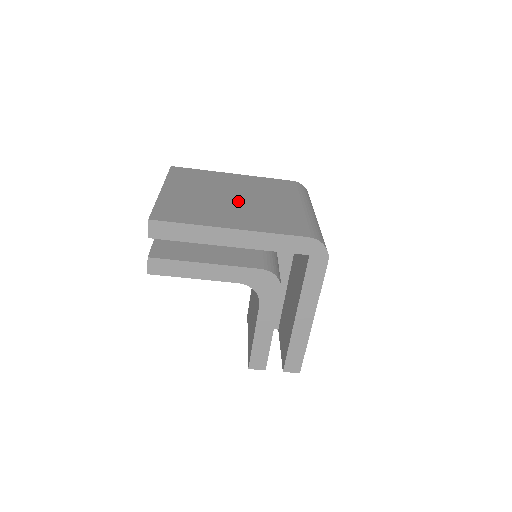
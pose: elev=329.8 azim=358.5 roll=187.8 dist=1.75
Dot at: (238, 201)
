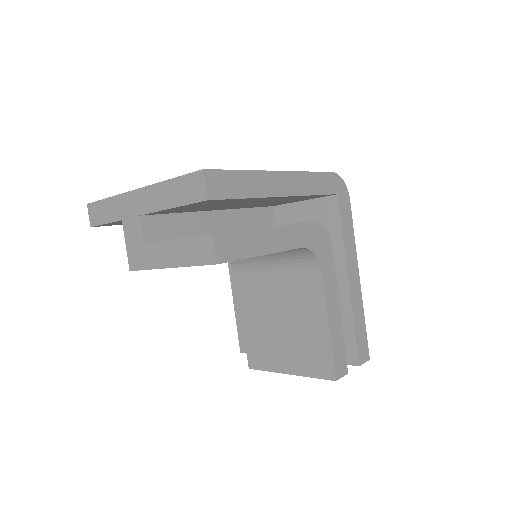
Dot at: occluded
